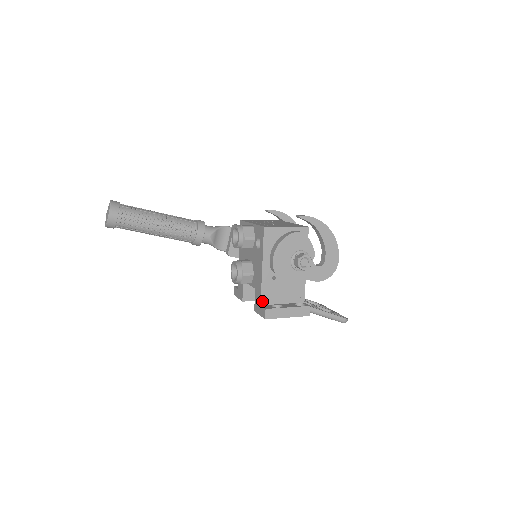
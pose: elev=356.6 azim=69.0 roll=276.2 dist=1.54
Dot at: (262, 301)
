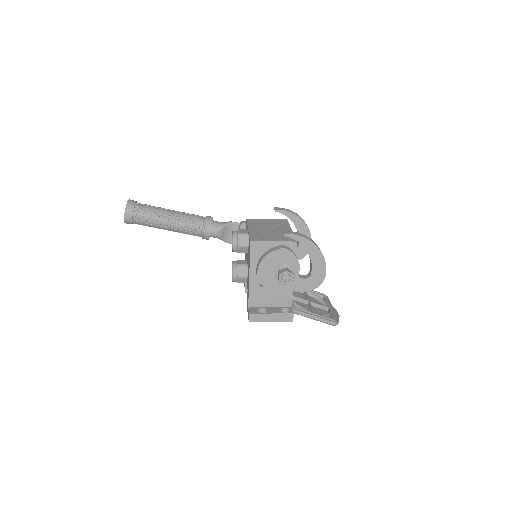
Dot at: (250, 304)
